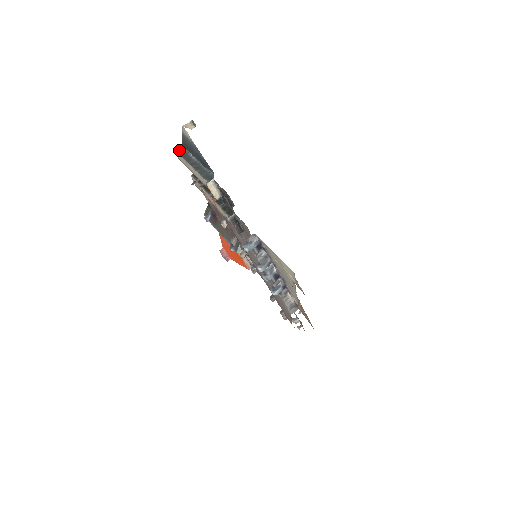
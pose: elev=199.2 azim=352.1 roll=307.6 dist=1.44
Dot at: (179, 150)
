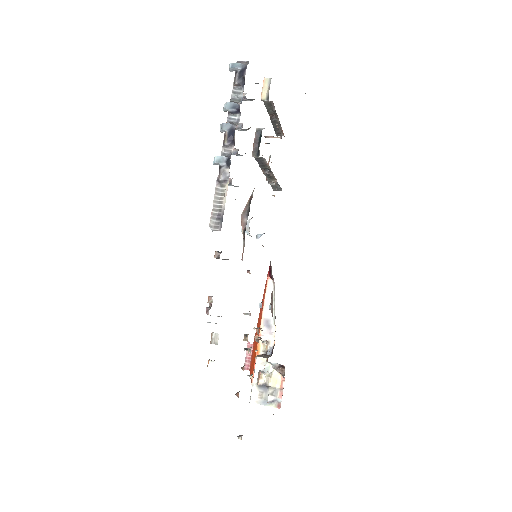
Dot at: occluded
